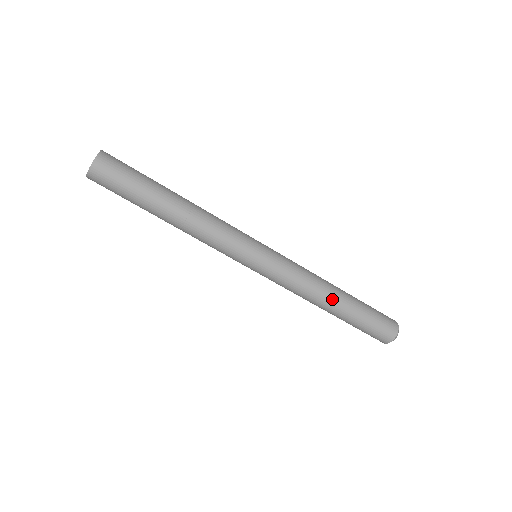
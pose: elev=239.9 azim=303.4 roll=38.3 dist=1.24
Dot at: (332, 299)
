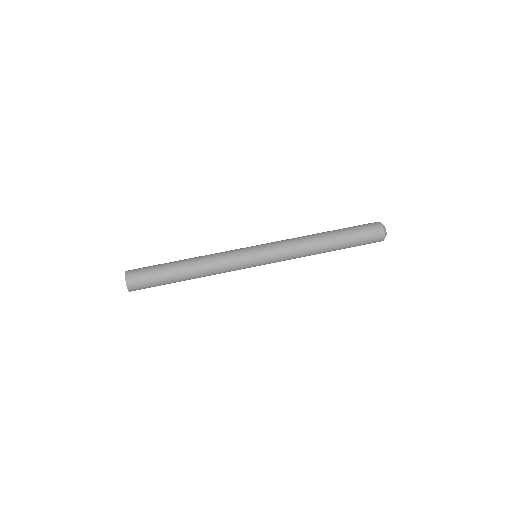
Dot at: (319, 235)
